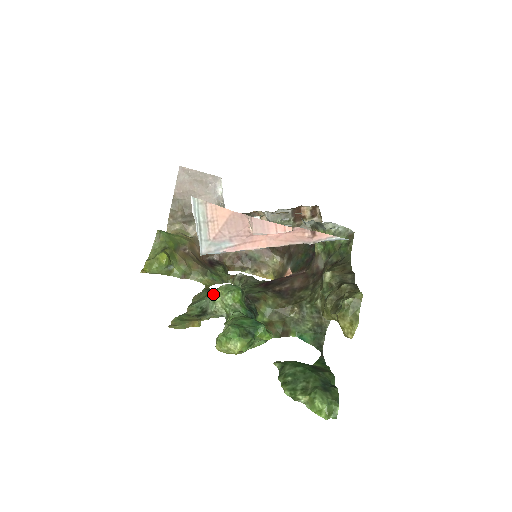
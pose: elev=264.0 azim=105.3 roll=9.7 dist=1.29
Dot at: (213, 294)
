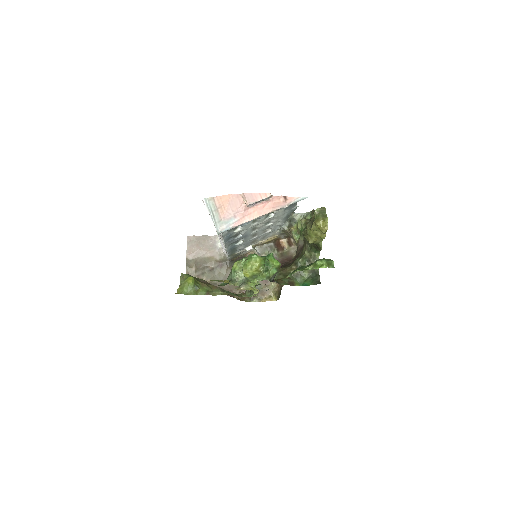
Dot at: (232, 267)
